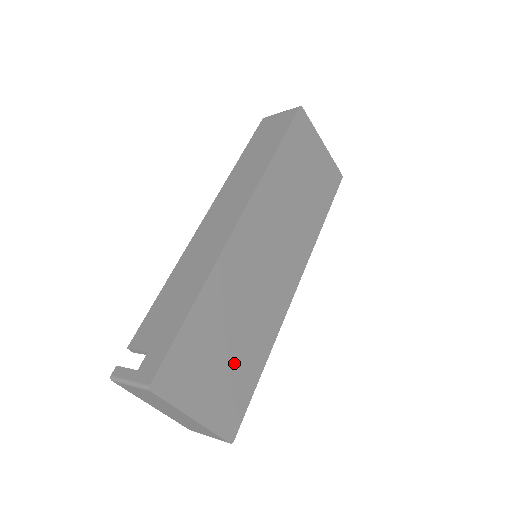
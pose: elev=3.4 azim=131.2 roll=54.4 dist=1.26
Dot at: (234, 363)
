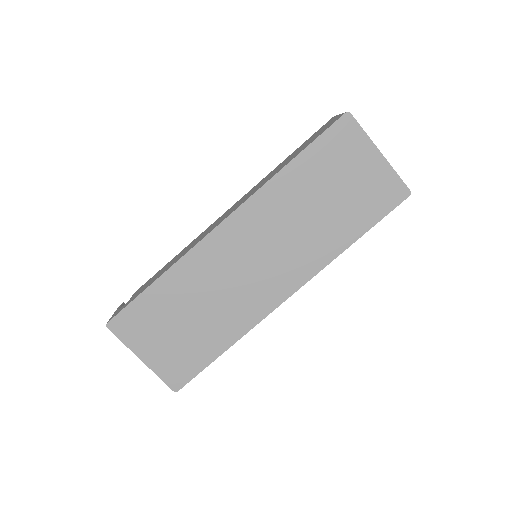
Dot at: (190, 336)
